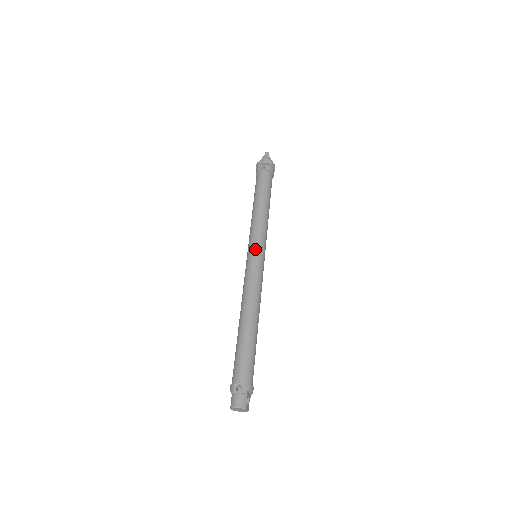
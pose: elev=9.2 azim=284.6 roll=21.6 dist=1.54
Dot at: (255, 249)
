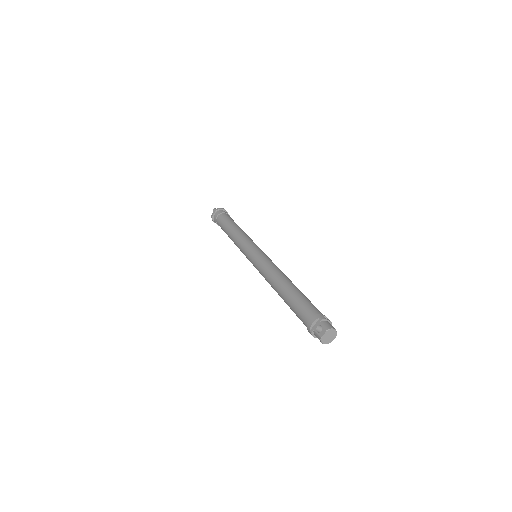
Dot at: occluded
